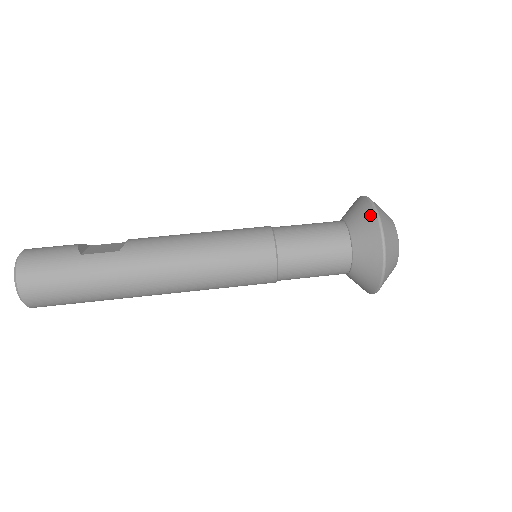
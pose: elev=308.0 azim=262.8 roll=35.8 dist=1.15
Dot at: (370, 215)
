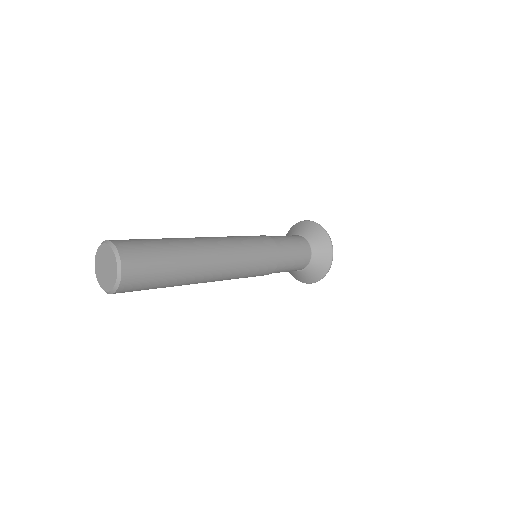
Dot at: (296, 225)
